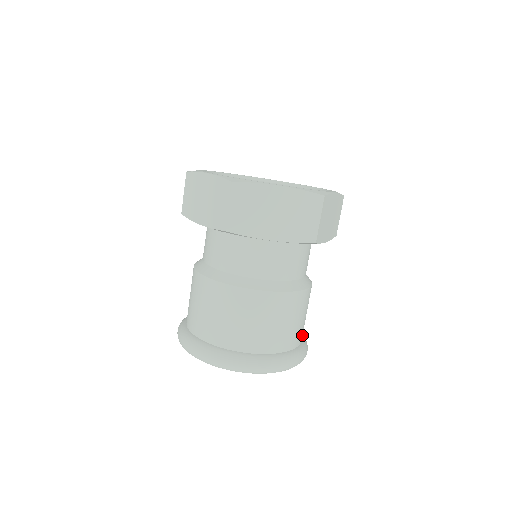
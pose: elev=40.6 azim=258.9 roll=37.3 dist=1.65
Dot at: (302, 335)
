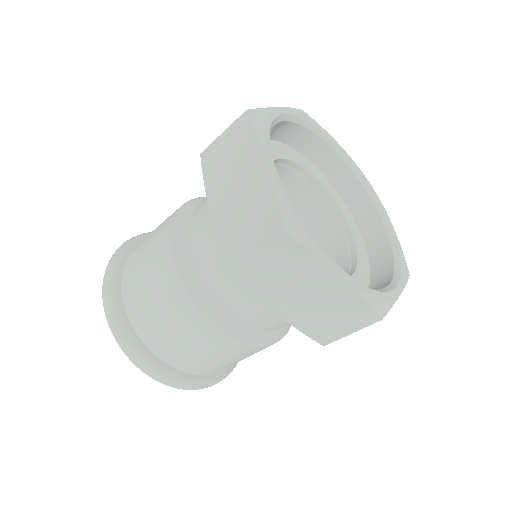
Dot at: occluded
